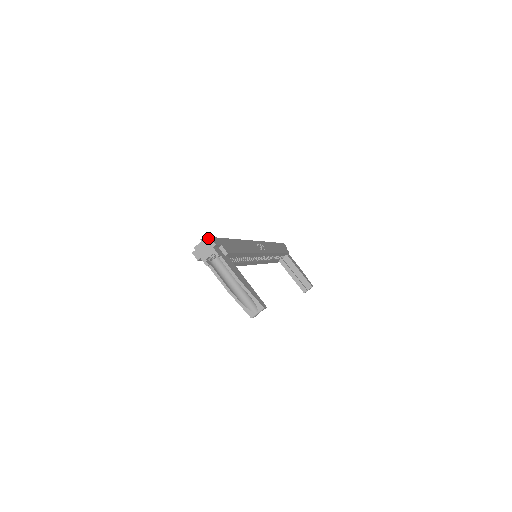
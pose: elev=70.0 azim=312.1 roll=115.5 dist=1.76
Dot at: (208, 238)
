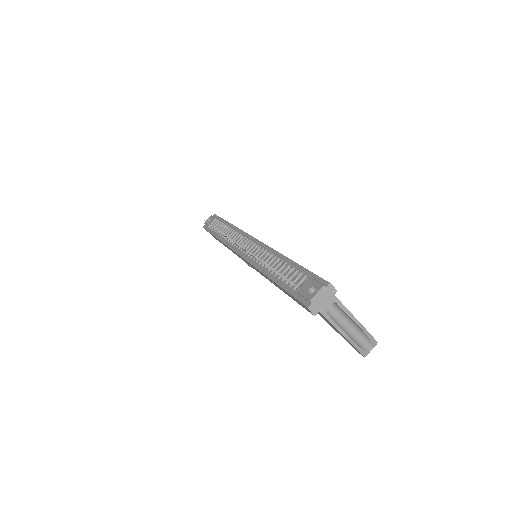
Dot at: (328, 285)
